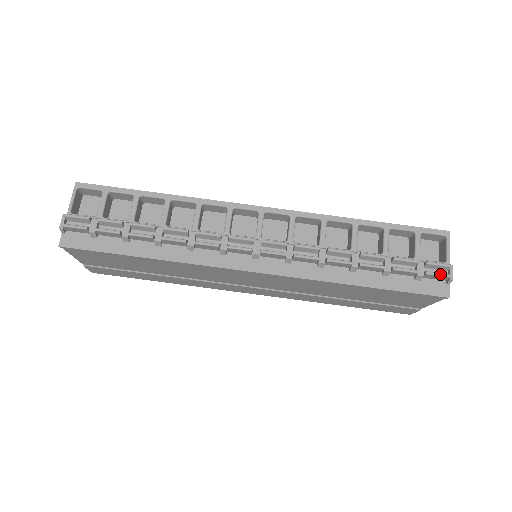
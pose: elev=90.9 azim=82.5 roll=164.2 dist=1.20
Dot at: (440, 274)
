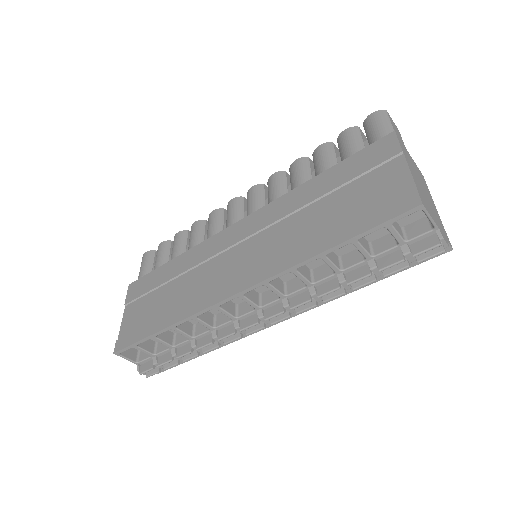
Dot at: occluded
